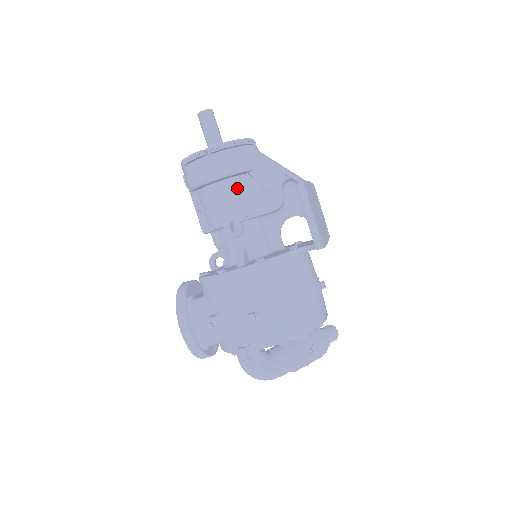
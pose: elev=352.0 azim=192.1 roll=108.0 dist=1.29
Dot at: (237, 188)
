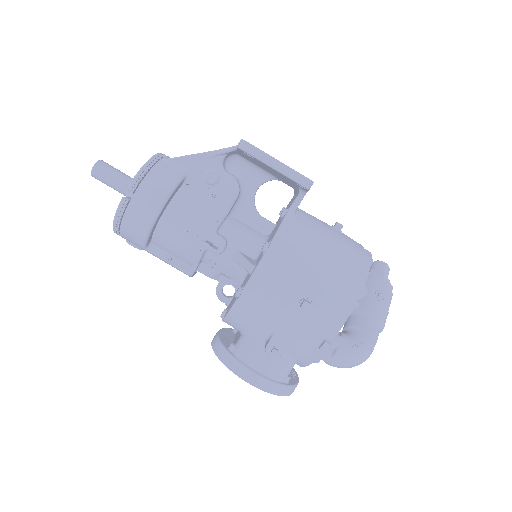
Dot at: (185, 204)
